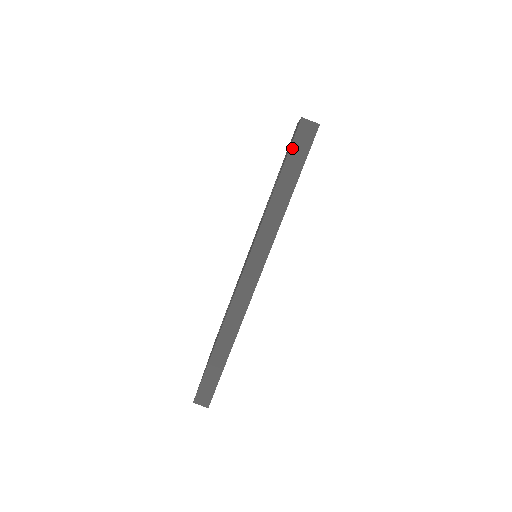
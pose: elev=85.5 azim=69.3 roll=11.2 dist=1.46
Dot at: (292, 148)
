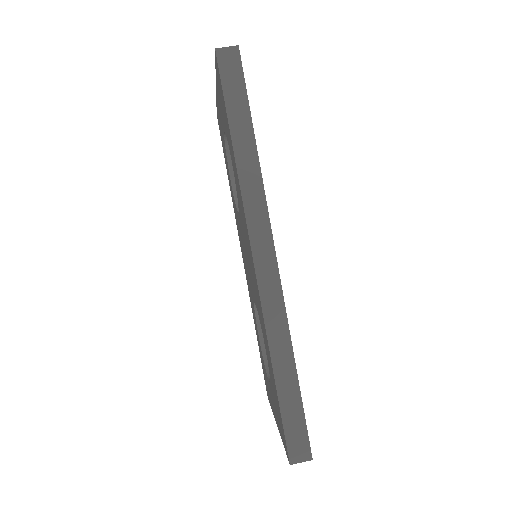
Dot at: (224, 86)
